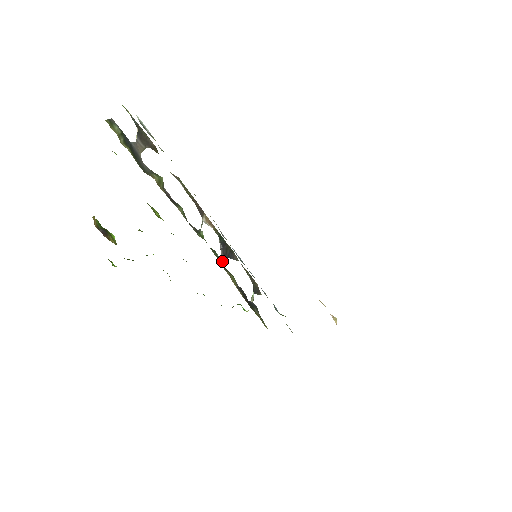
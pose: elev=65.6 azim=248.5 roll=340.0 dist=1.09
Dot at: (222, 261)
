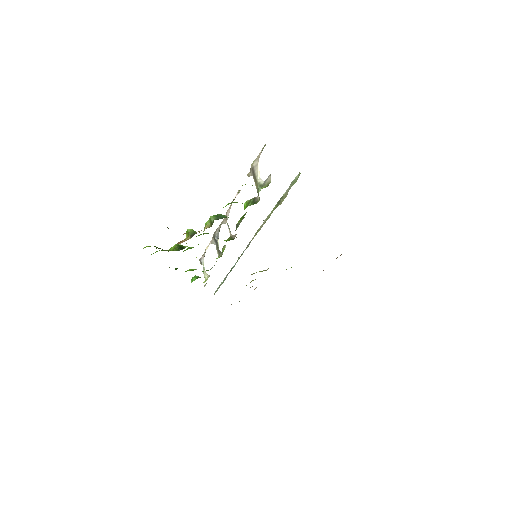
Dot at: (218, 251)
